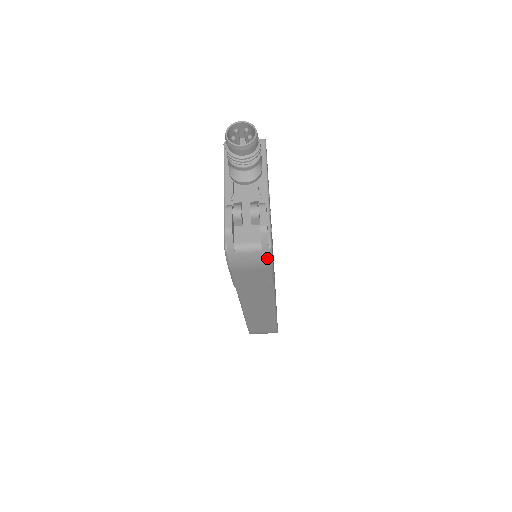
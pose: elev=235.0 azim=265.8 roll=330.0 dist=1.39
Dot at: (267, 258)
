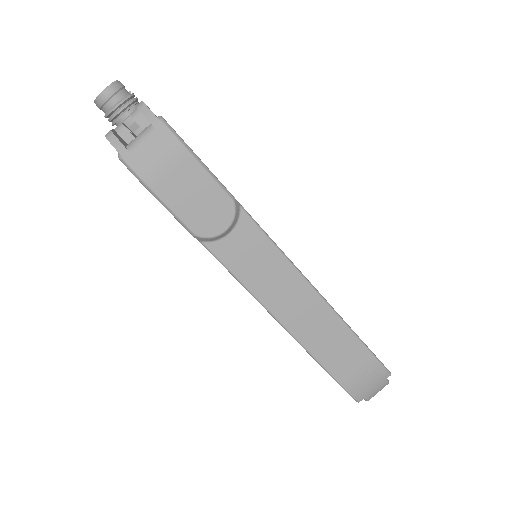
Dot at: (169, 135)
